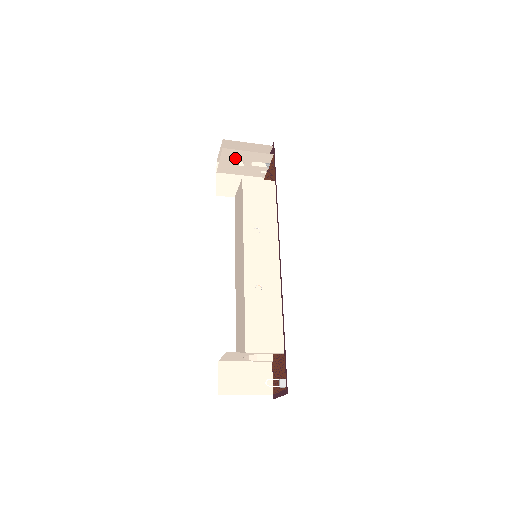
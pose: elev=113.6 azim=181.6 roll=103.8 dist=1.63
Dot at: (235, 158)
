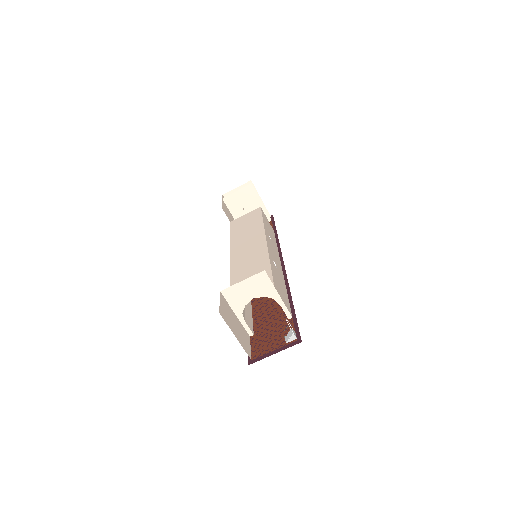
Dot at: (248, 199)
